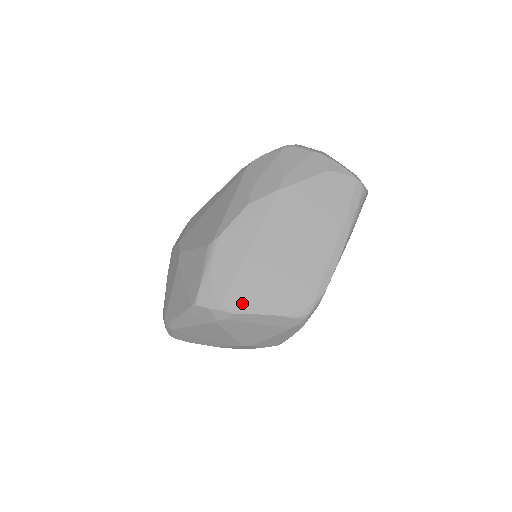
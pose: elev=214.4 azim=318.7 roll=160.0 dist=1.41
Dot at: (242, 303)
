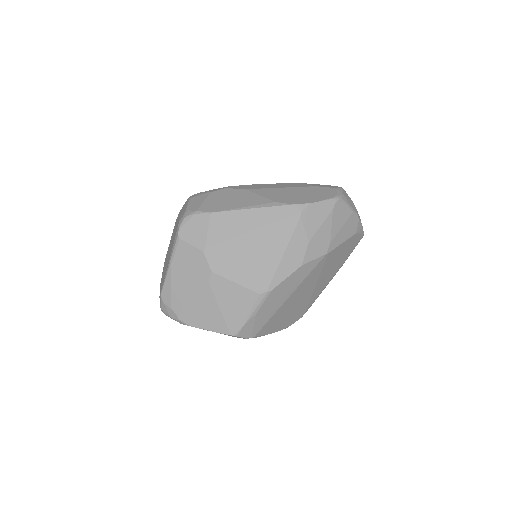
Dot at: (266, 331)
